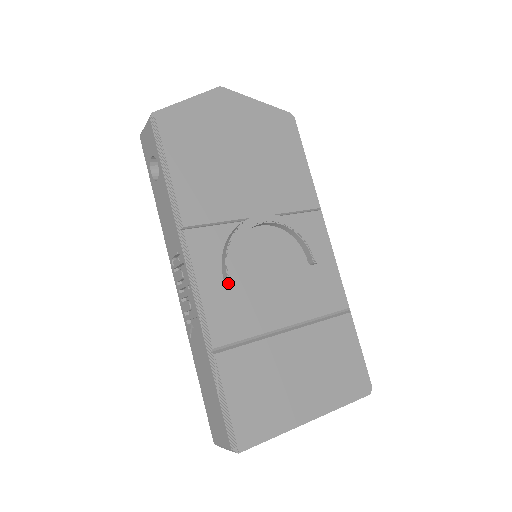
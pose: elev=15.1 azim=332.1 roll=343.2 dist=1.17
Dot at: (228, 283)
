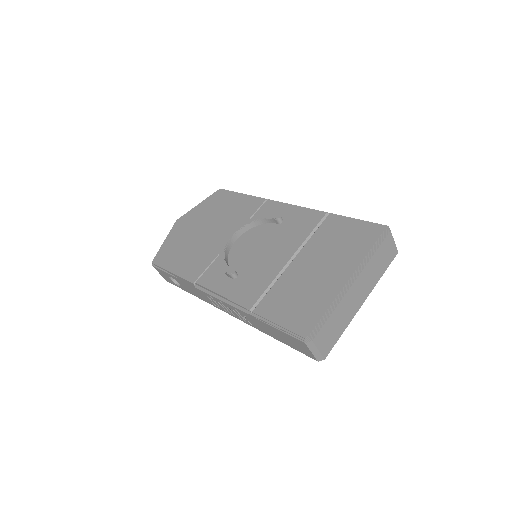
Dot at: (236, 278)
